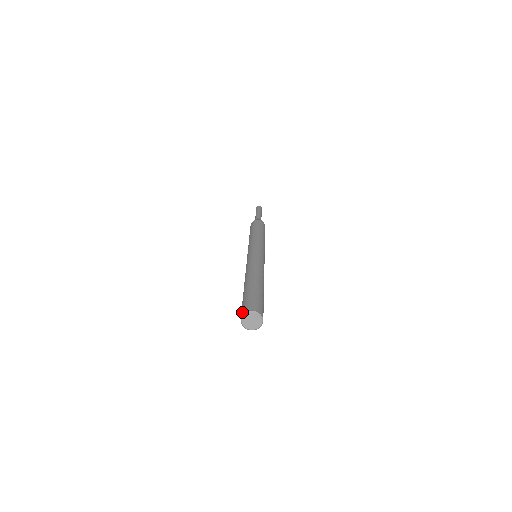
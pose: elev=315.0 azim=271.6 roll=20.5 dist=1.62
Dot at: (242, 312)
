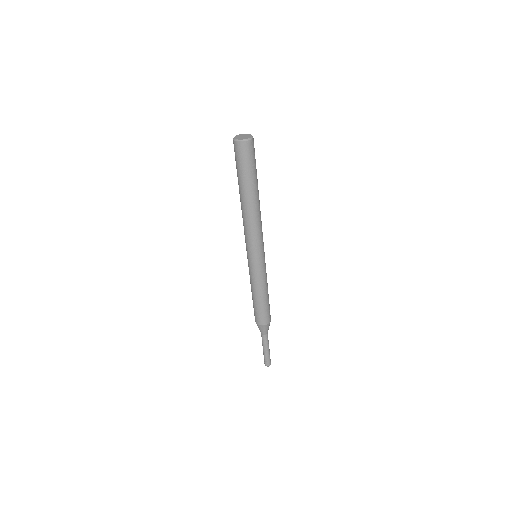
Dot at: occluded
